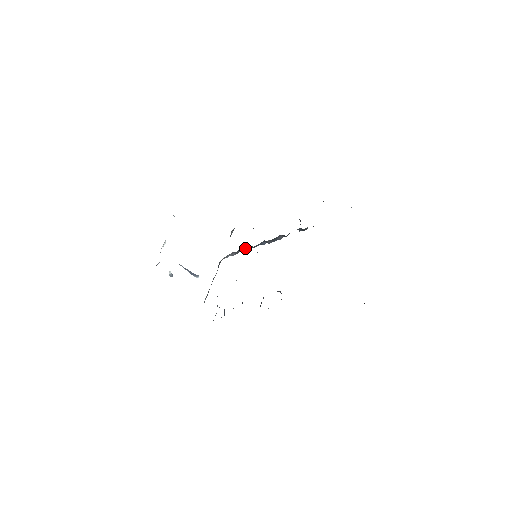
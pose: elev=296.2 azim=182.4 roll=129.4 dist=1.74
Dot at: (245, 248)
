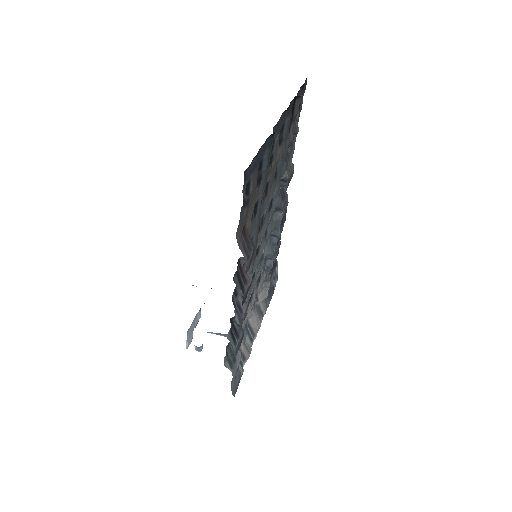
Dot at: (267, 265)
